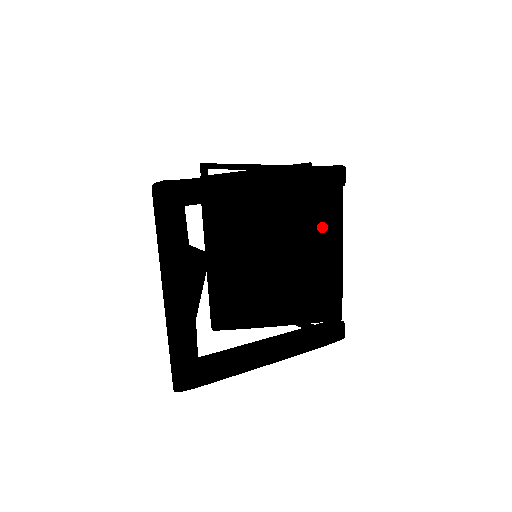
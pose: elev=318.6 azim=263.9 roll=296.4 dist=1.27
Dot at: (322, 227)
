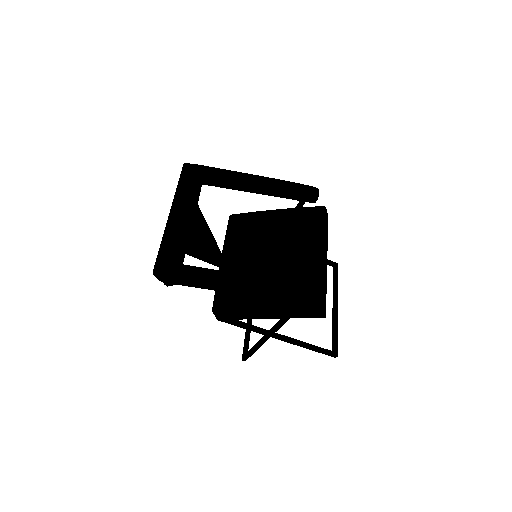
Dot at: (307, 236)
